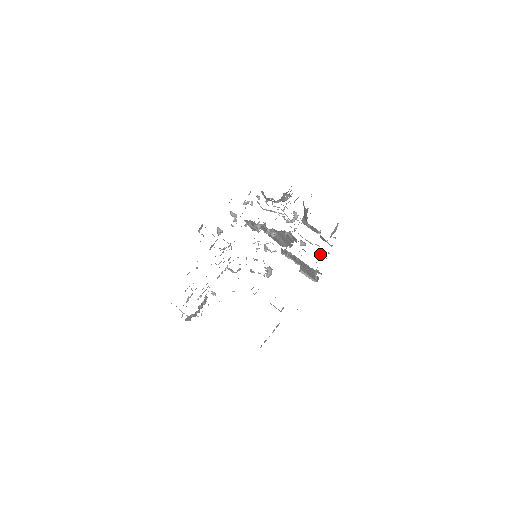
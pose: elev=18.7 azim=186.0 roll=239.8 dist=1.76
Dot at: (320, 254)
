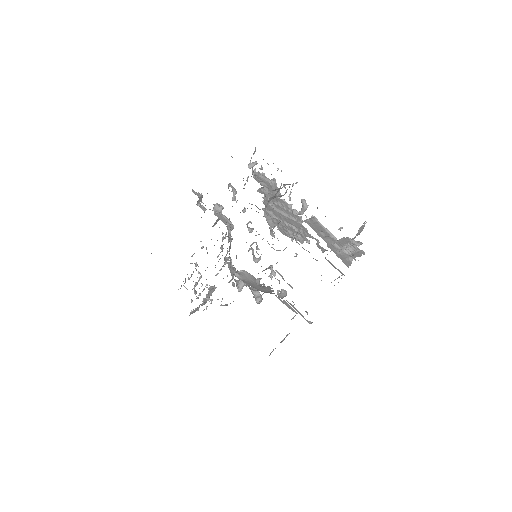
Dot at: (349, 245)
